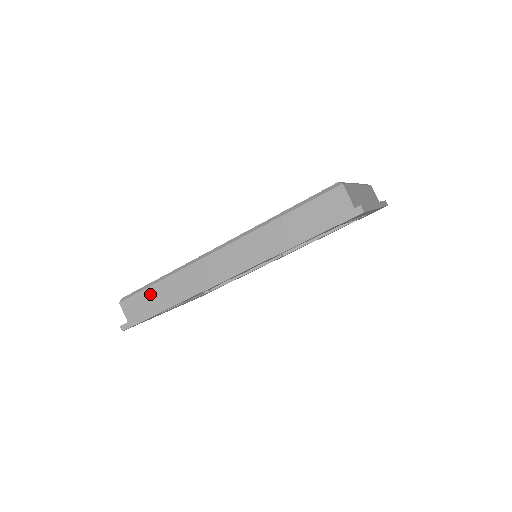
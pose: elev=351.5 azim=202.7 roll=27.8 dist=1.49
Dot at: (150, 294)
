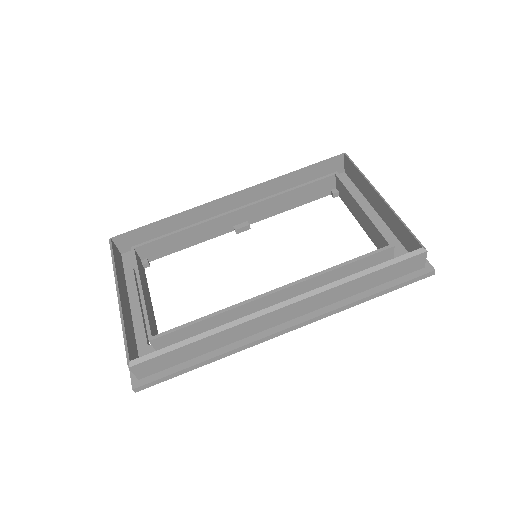
Dot at: (180, 353)
